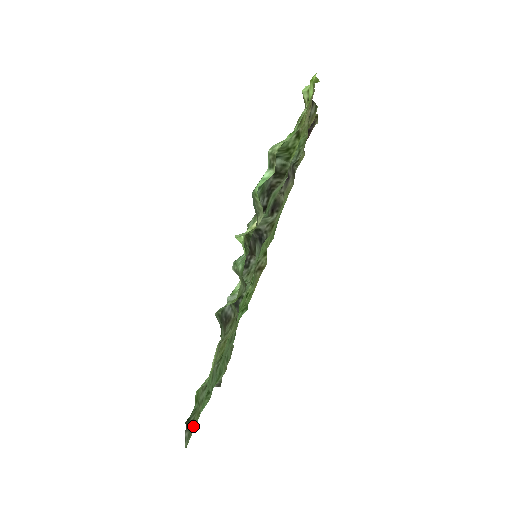
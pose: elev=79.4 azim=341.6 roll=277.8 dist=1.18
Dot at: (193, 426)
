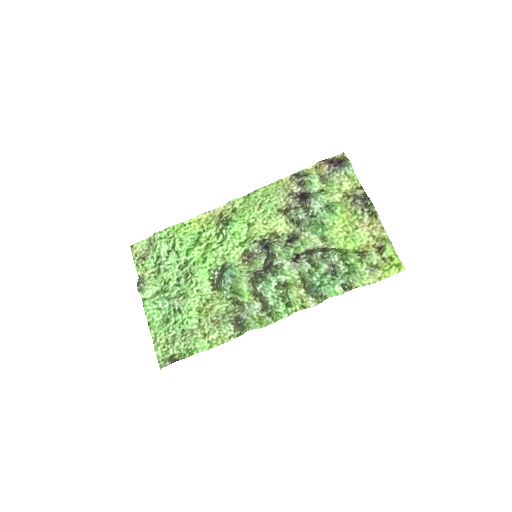
Dot at: (166, 353)
